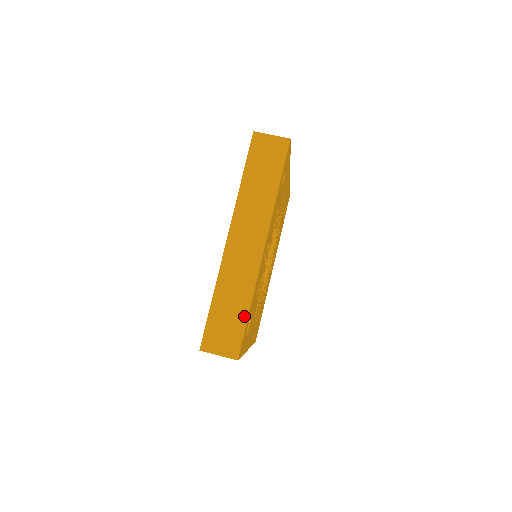
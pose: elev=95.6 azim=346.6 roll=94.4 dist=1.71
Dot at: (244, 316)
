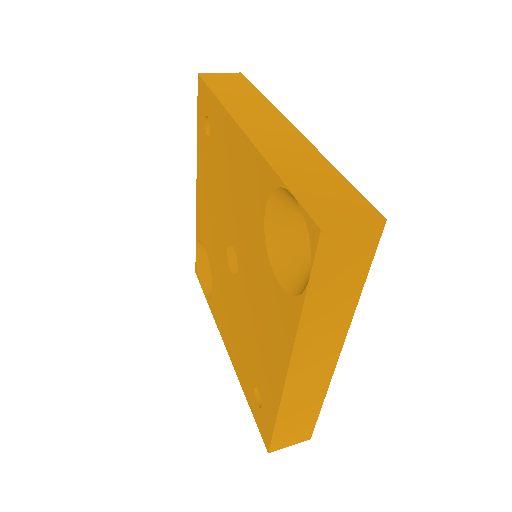
Dot at: (340, 179)
